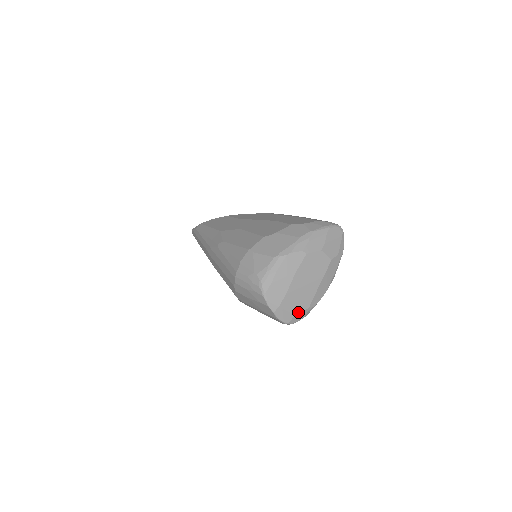
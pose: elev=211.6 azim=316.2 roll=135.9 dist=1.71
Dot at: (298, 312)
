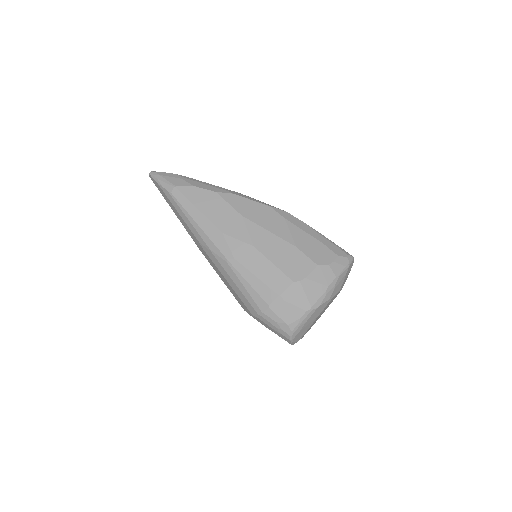
Dot at: occluded
